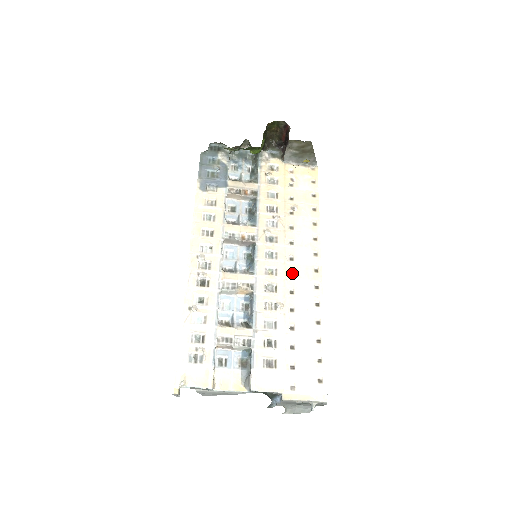
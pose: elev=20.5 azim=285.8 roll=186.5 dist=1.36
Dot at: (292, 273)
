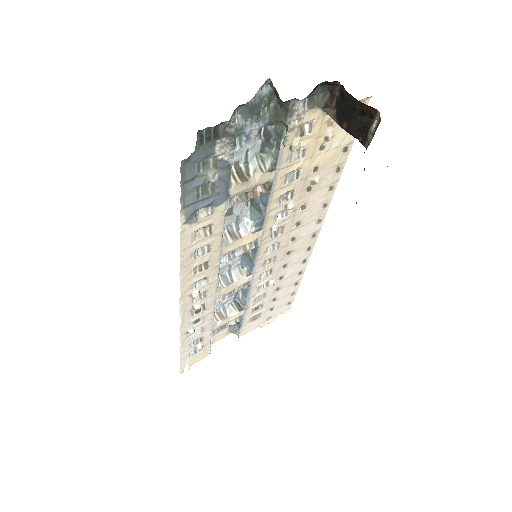
Dot at: (290, 251)
